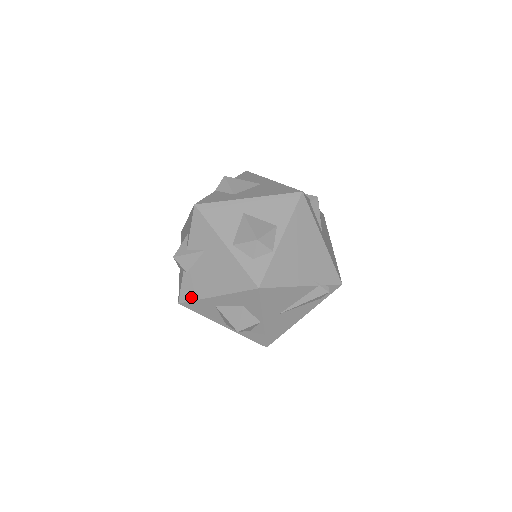
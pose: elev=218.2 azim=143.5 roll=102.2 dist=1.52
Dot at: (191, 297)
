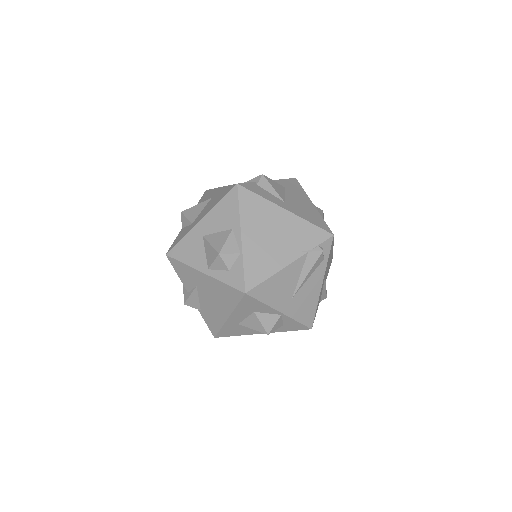
Dot at: (217, 328)
